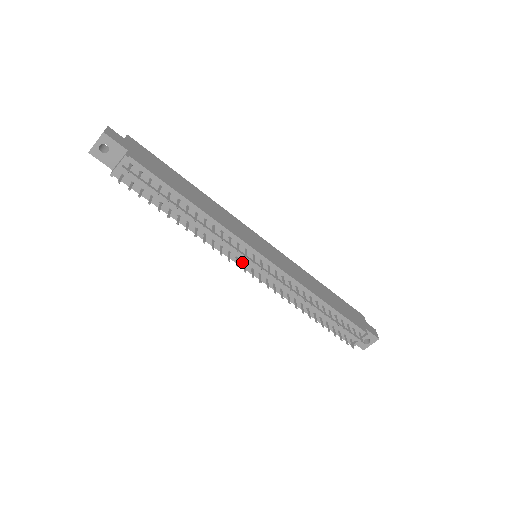
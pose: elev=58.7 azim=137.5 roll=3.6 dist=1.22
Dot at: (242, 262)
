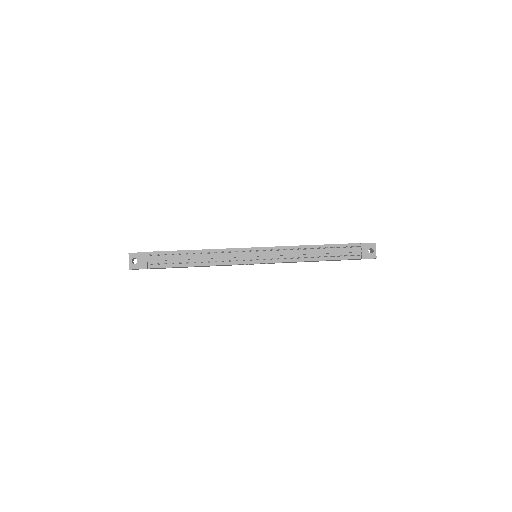
Dot at: (248, 261)
